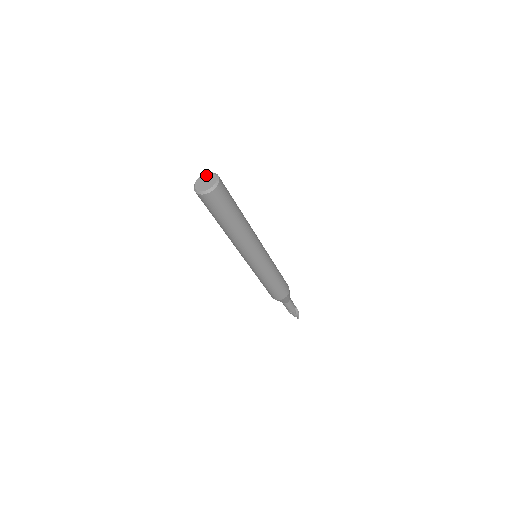
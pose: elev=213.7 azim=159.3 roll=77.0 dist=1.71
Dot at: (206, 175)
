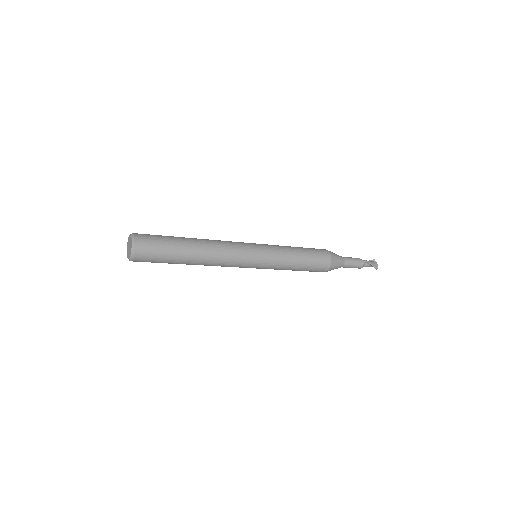
Dot at: (129, 238)
